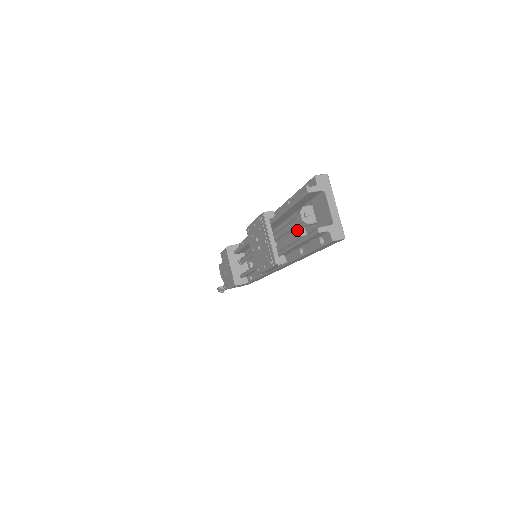
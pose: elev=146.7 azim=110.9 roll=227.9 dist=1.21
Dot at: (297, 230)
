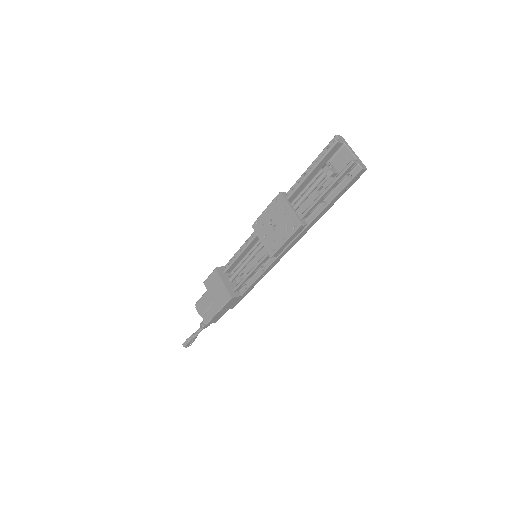
Dot at: (313, 195)
